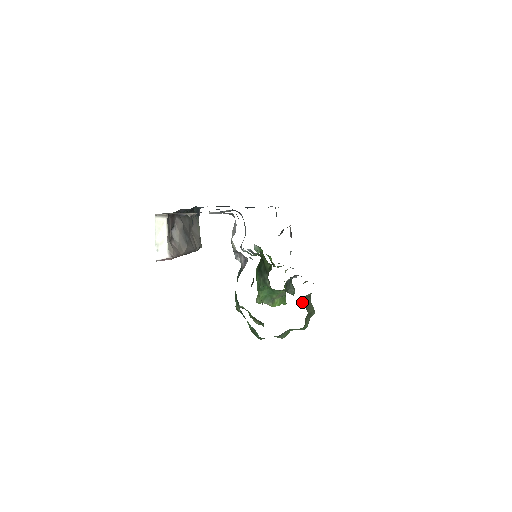
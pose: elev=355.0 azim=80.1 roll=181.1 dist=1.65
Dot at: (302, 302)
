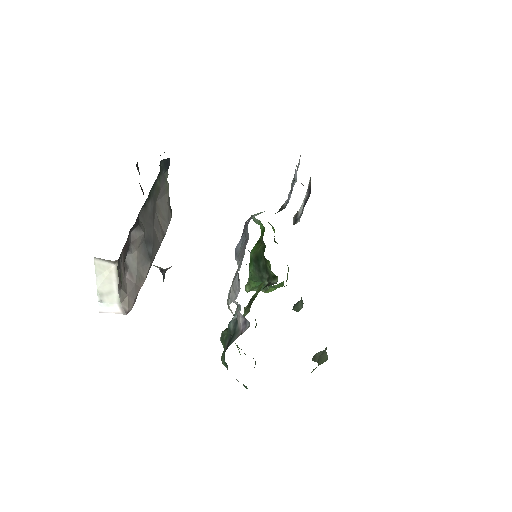
Dot at: (314, 356)
